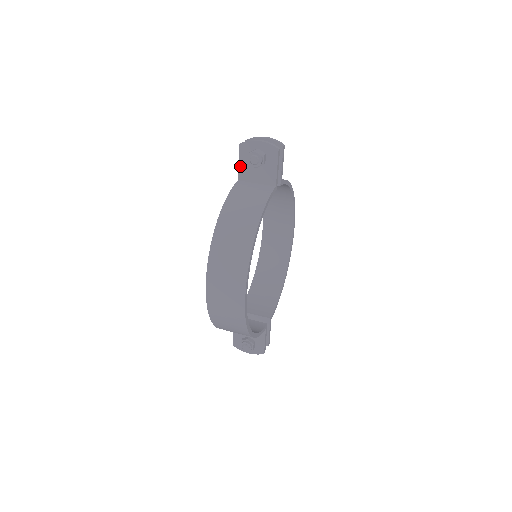
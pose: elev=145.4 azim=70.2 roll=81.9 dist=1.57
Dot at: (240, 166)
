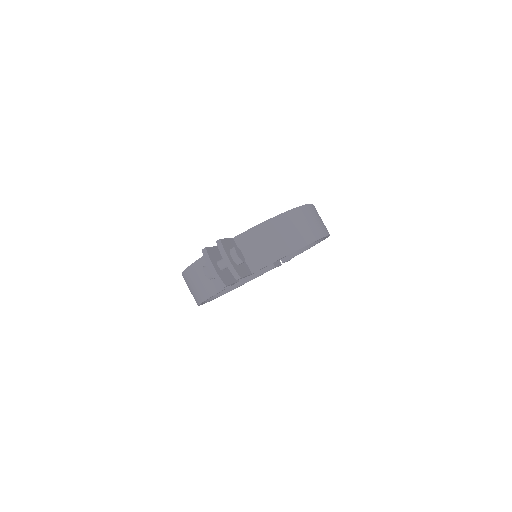
Dot at: occluded
